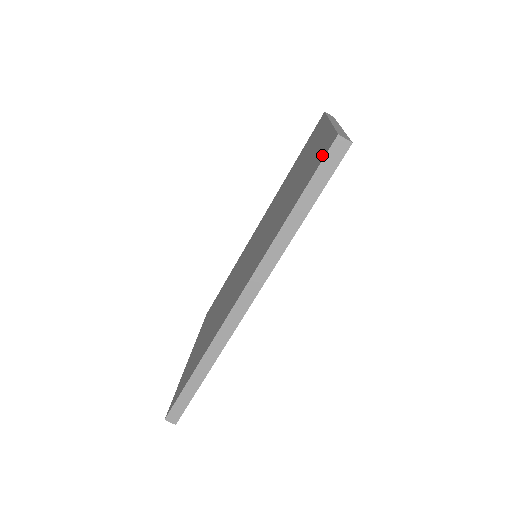
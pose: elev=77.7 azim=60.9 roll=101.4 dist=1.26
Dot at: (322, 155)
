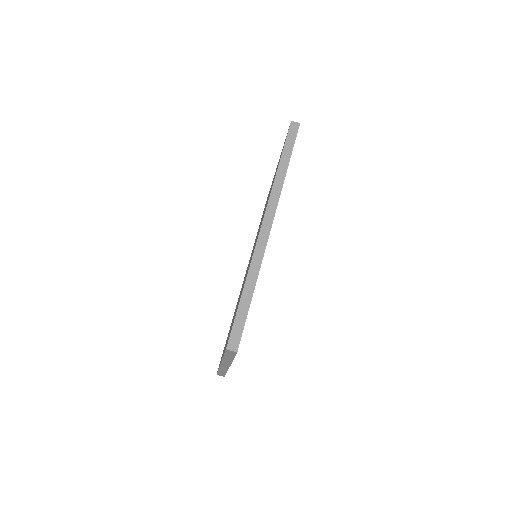
Dot at: occluded
